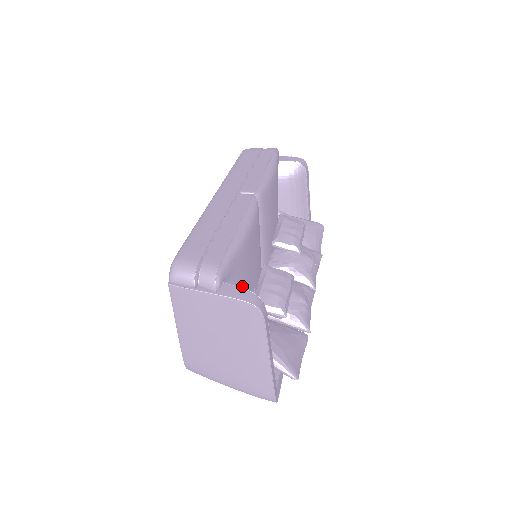
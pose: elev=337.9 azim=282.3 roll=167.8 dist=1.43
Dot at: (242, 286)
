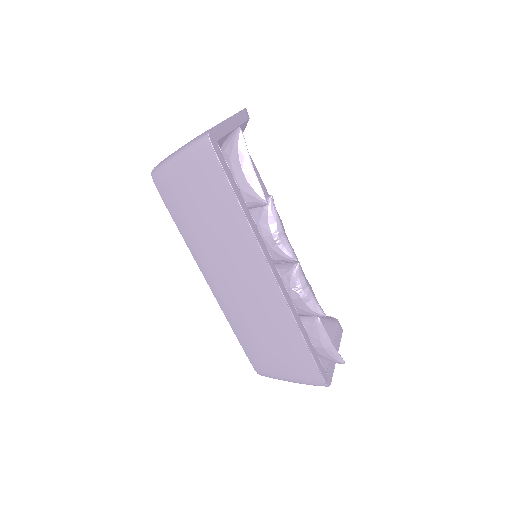
Dot at: occluded
